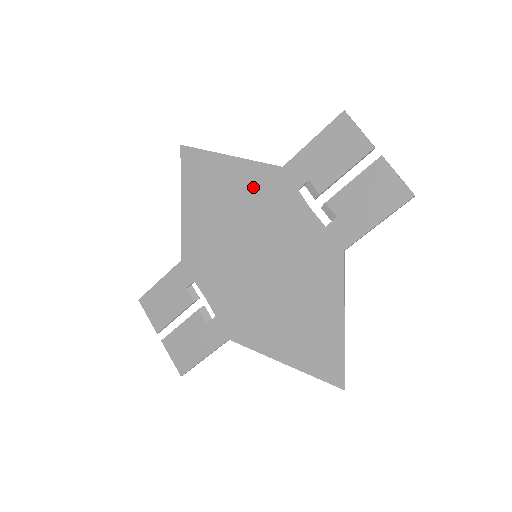
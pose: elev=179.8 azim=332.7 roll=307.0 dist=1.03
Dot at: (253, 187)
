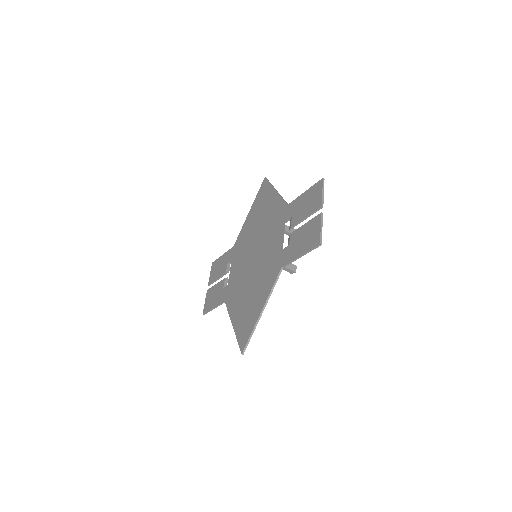
Dot at: (273, 213)
